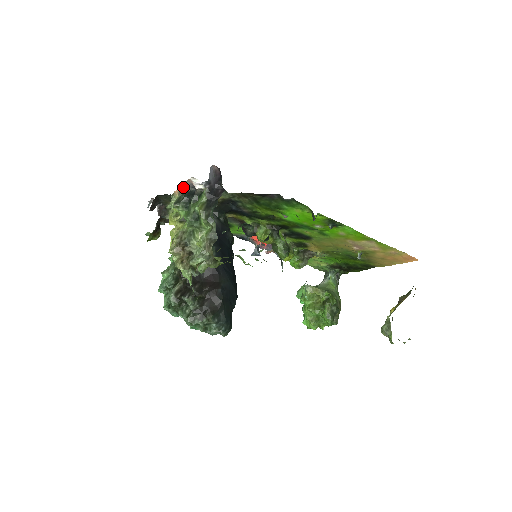
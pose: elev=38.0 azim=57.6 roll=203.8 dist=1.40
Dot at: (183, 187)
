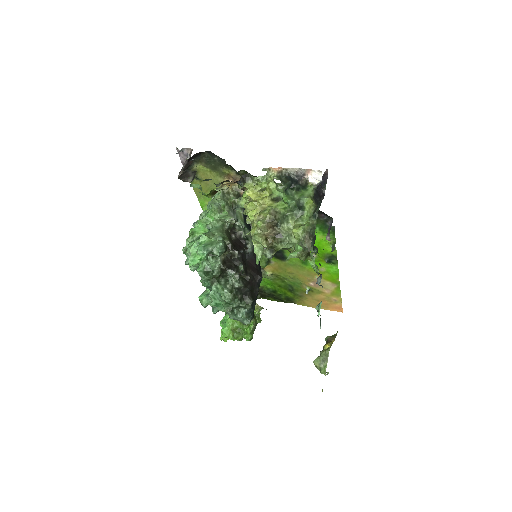
Dot at: (288, 170)
